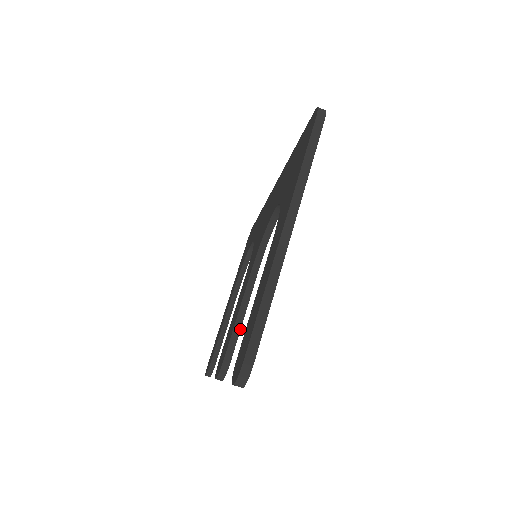
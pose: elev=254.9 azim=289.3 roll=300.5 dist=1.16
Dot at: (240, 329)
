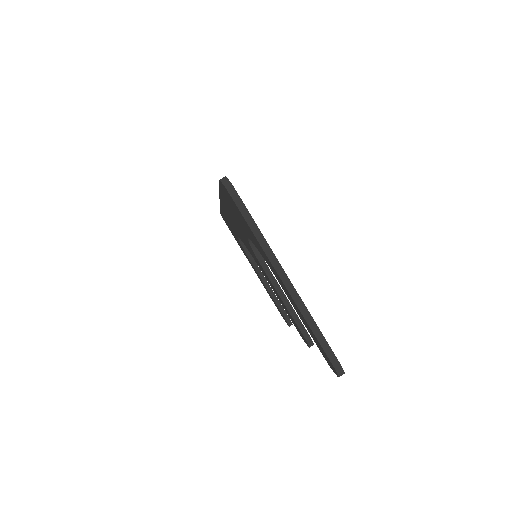
Dot at: occluded
